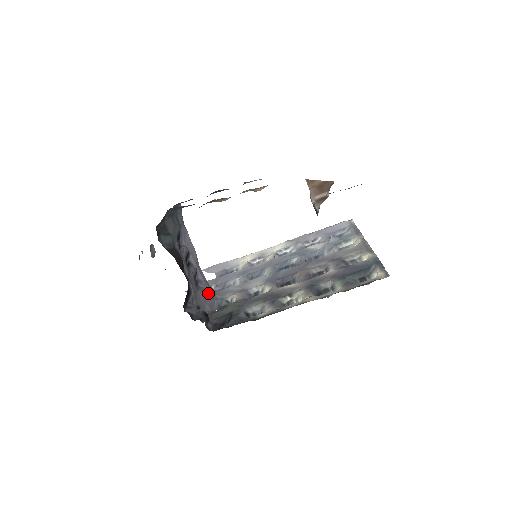
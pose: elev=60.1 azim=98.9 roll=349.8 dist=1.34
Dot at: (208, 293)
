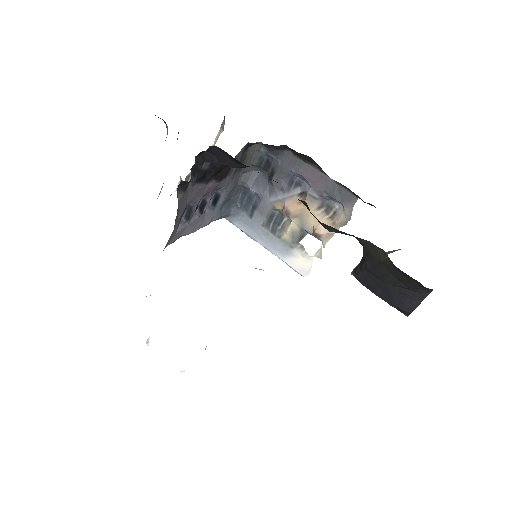
Dot at: (174, 229)
